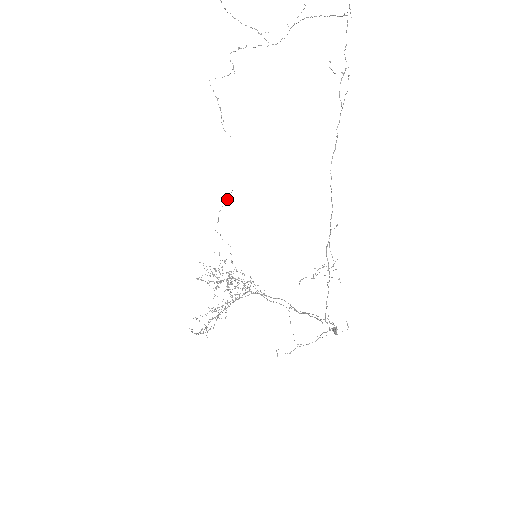
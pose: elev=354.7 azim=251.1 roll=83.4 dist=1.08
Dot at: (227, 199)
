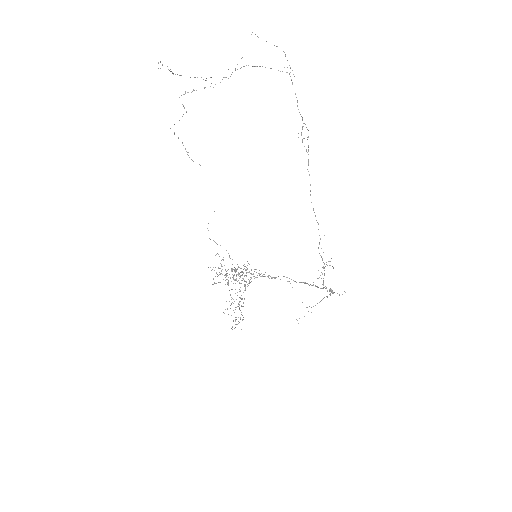
Dot at: occluded
